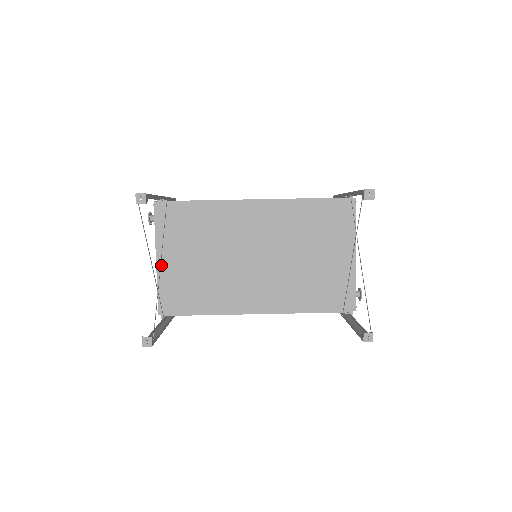
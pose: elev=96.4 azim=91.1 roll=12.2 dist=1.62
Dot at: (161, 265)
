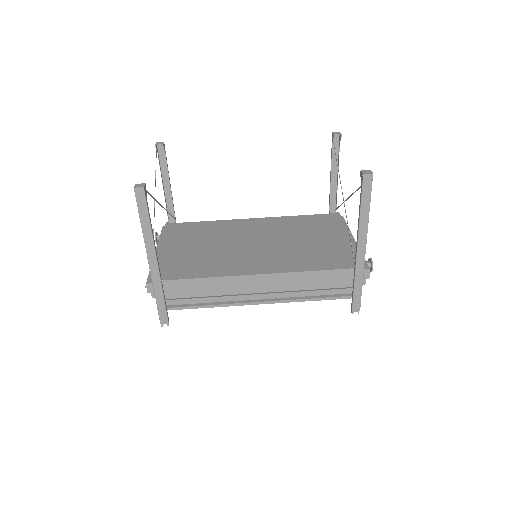
Dot at: (159, 252)
